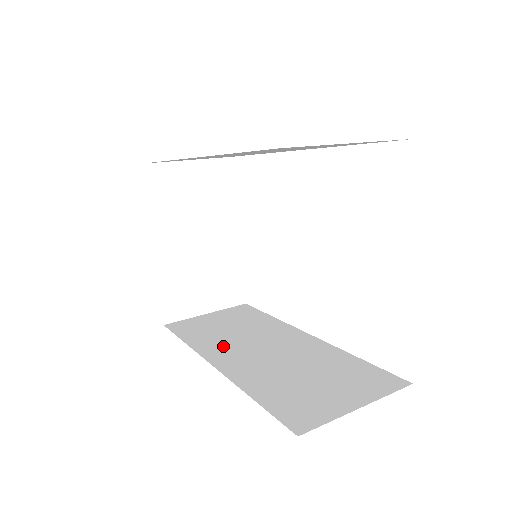
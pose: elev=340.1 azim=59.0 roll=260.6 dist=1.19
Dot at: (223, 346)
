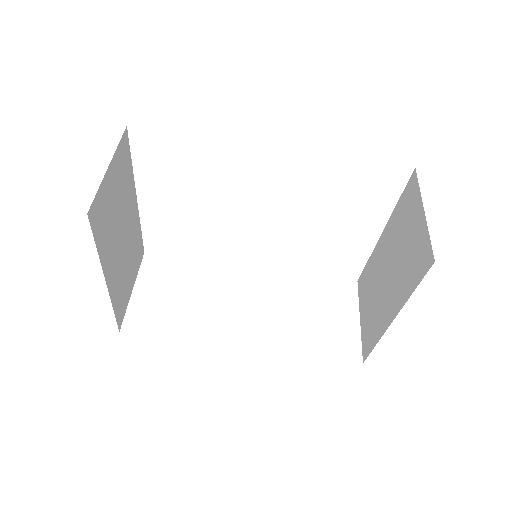
Dot at: (217, 322)
